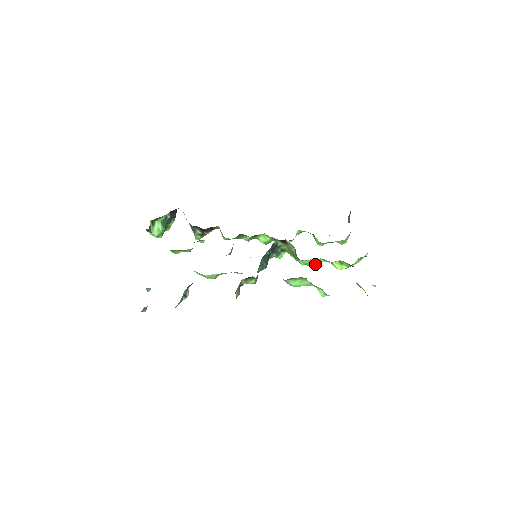
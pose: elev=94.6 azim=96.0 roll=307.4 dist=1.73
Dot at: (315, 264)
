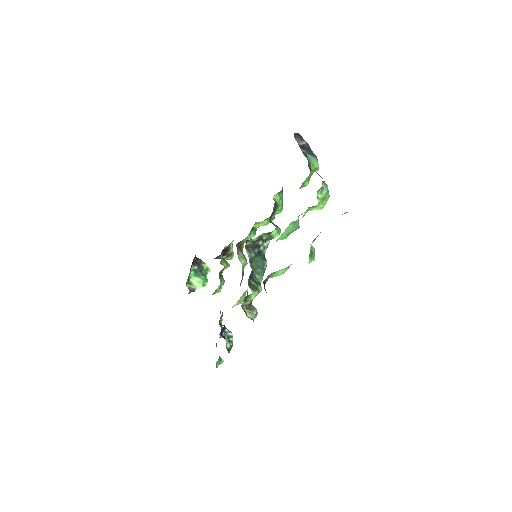
Dot at: (295, 228)
